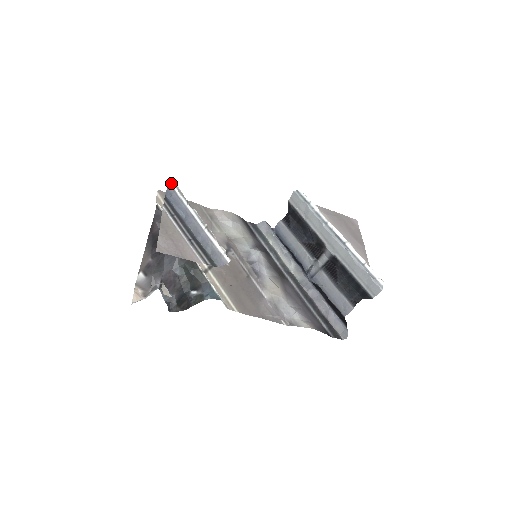
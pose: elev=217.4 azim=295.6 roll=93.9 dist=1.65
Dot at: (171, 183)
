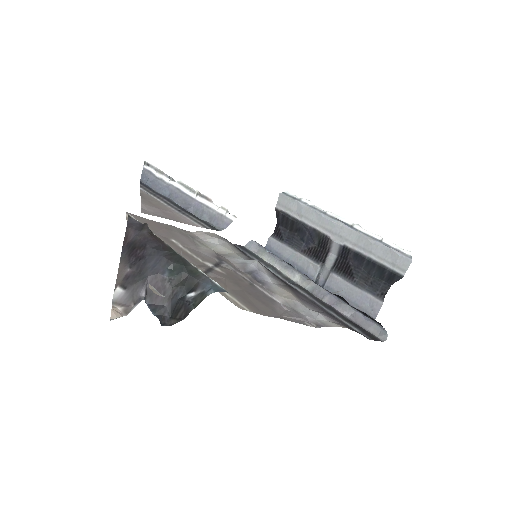
Dot at: (146, 167)
